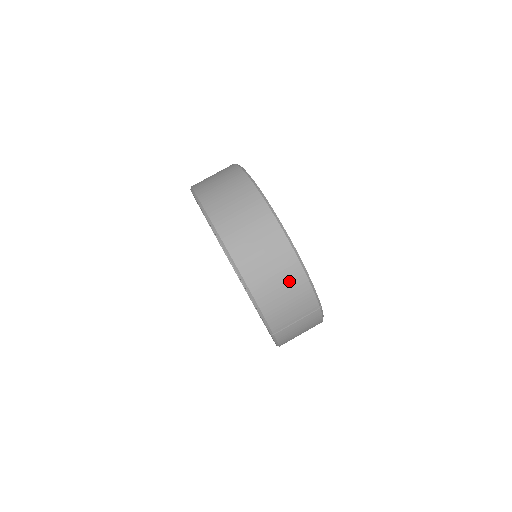
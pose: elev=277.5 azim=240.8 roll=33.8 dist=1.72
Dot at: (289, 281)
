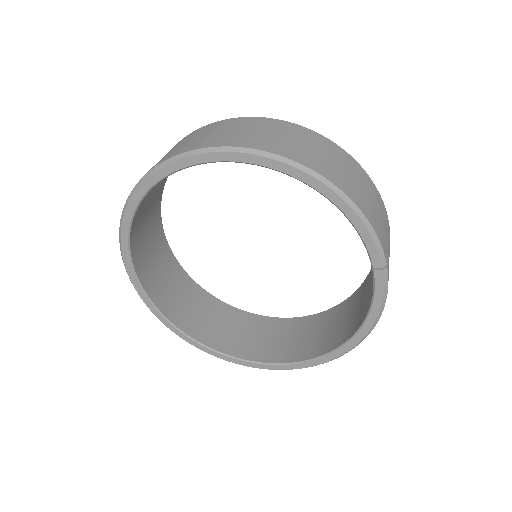
Dot at: (360, 178)
